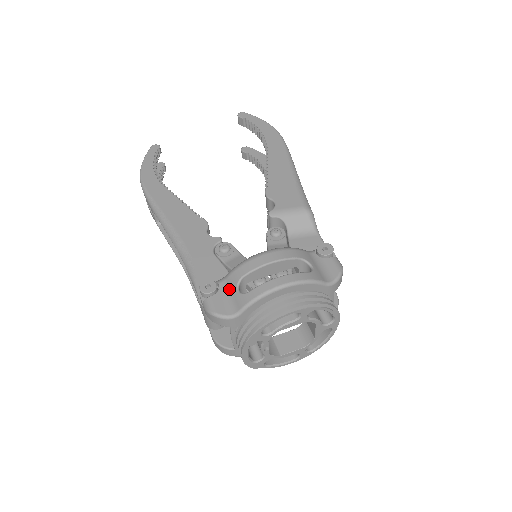
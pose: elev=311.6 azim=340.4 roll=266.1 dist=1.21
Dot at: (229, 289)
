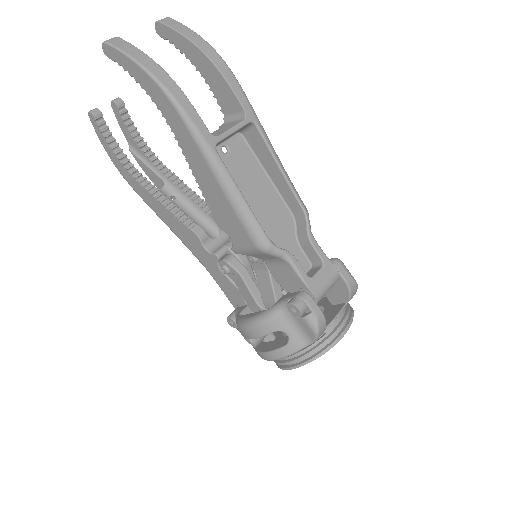
Dot at: occluded
